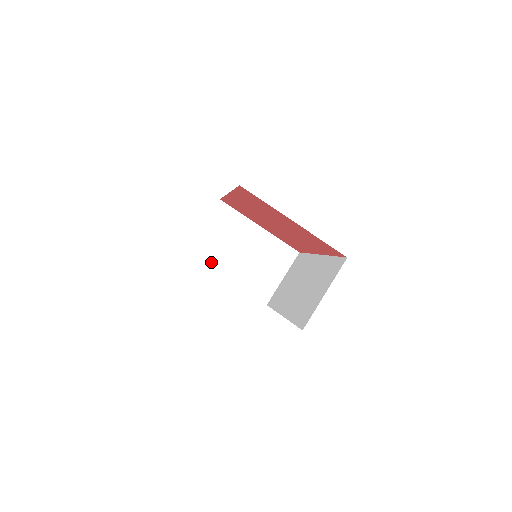
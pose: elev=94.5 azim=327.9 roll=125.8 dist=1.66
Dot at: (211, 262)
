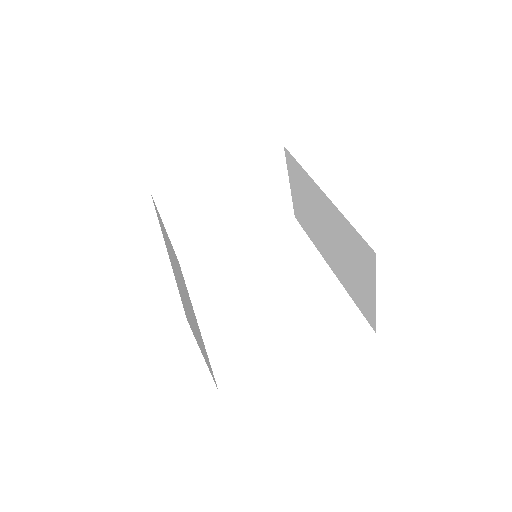
Dot at: (208, 243)
